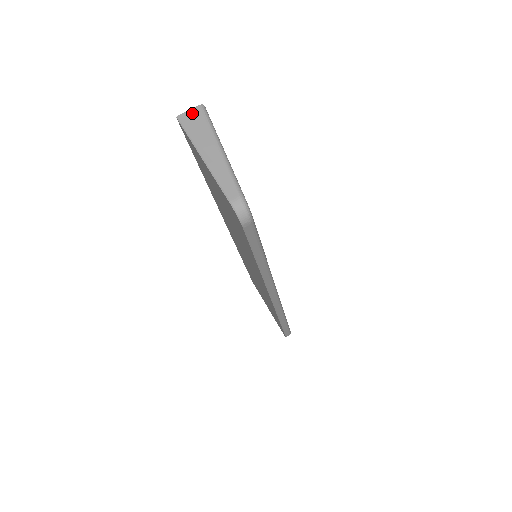
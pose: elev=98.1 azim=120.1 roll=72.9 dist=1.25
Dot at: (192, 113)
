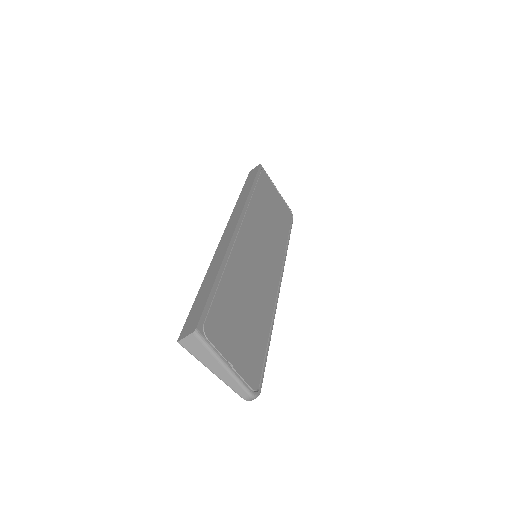
Dot at: (189, 340)
